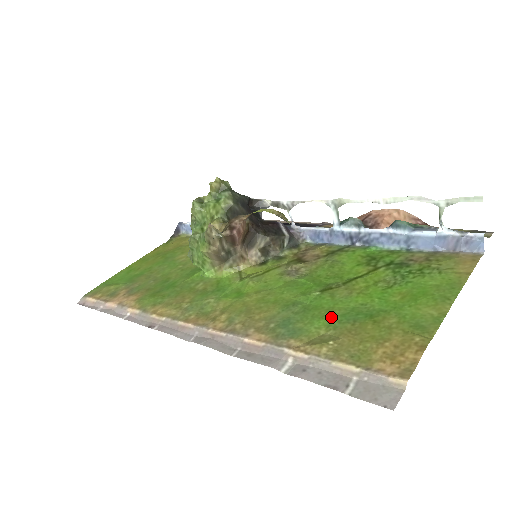
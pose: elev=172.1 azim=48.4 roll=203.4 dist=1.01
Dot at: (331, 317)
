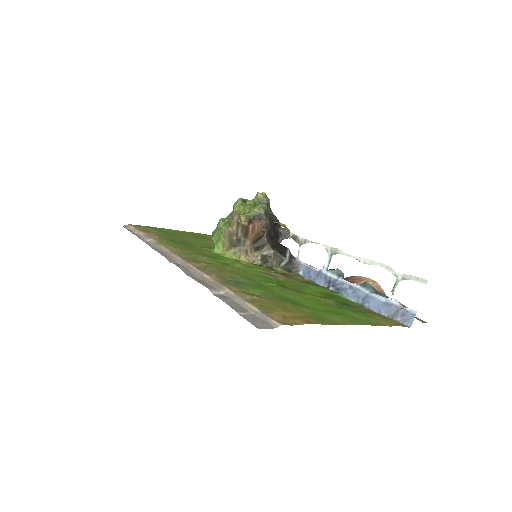
Dot at: (270, 293)
